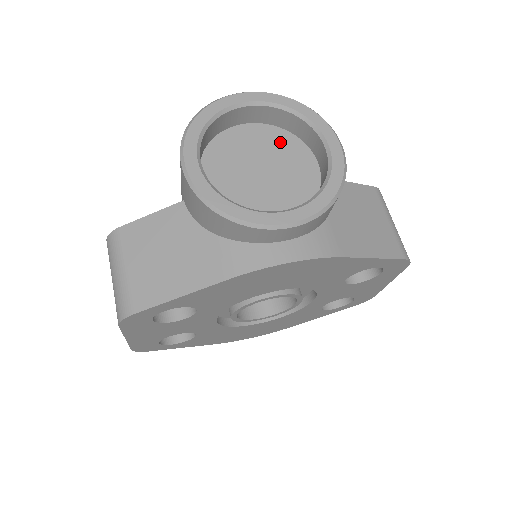
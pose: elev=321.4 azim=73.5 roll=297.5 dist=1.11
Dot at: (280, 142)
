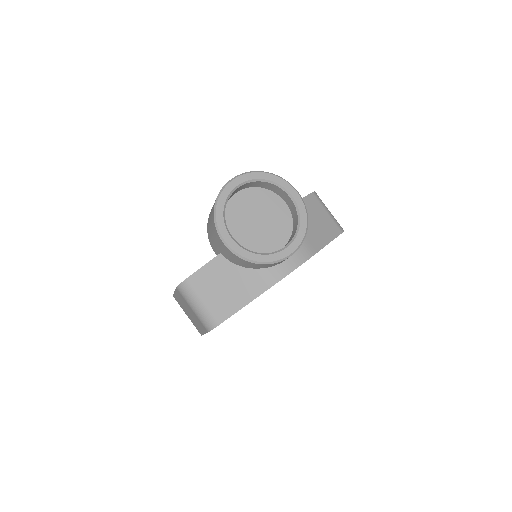
Dot at: (260, 197)
